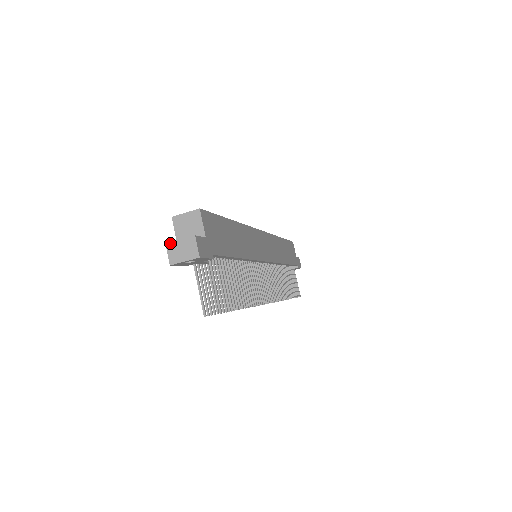
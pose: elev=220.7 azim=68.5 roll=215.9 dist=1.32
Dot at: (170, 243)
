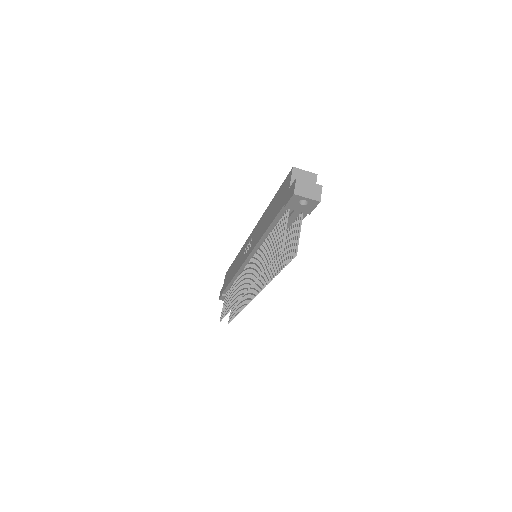
Dot at: (300, 179)
